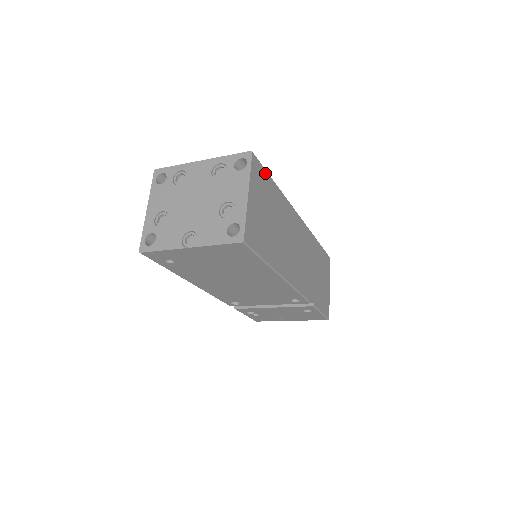
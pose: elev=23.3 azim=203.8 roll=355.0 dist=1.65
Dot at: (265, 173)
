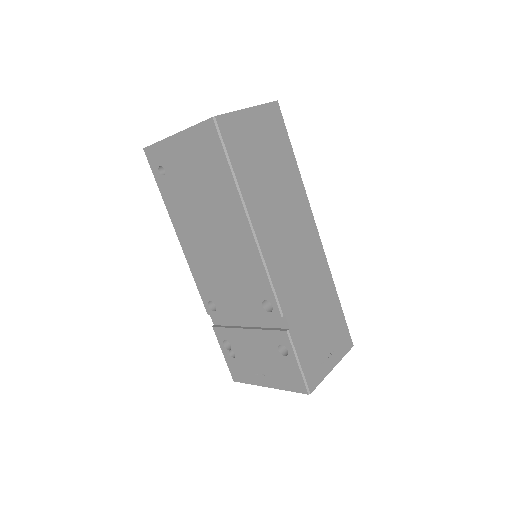
Dot at: (285, 133)
